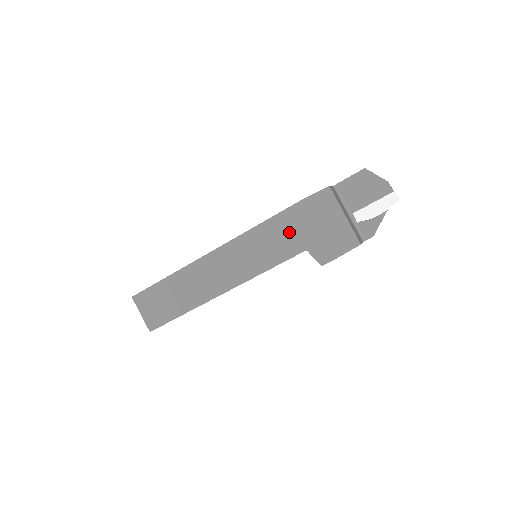
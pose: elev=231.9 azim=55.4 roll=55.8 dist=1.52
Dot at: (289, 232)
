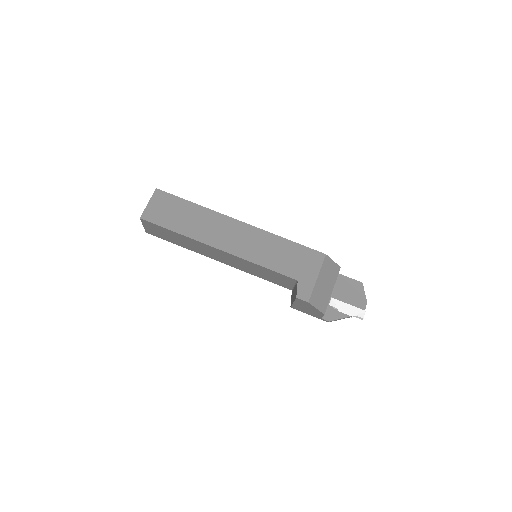
Dot at: (299, 261)
